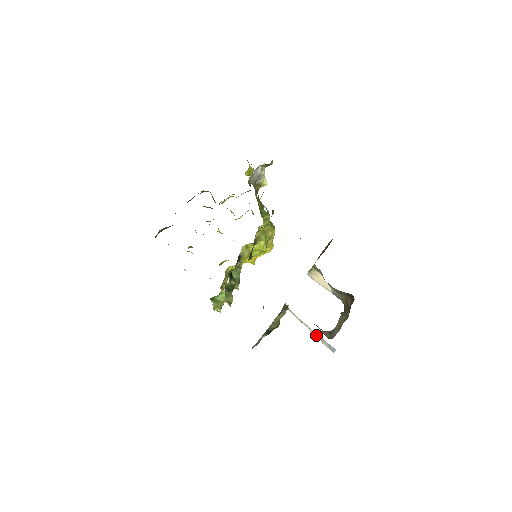
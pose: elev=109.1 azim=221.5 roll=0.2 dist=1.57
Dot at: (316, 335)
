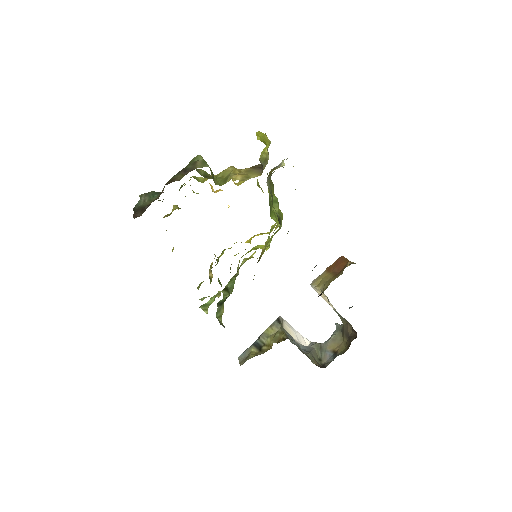
Dot at: occluded
